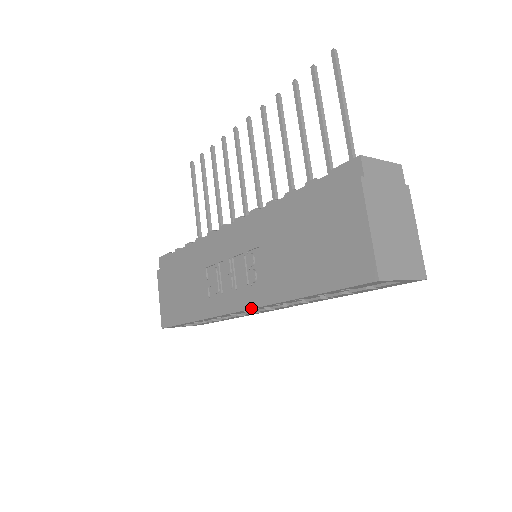
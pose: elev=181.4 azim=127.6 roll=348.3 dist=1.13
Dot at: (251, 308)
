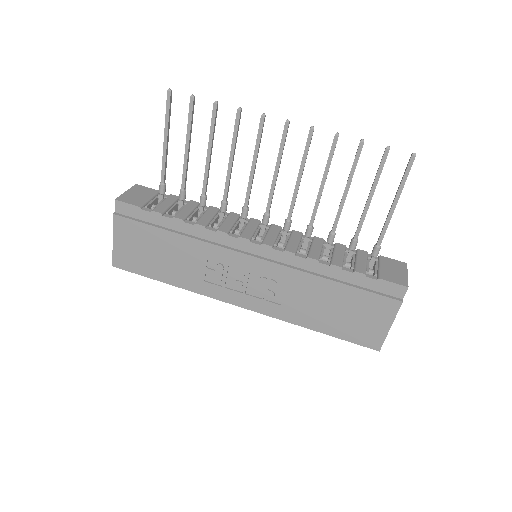
Dot at: occluded
